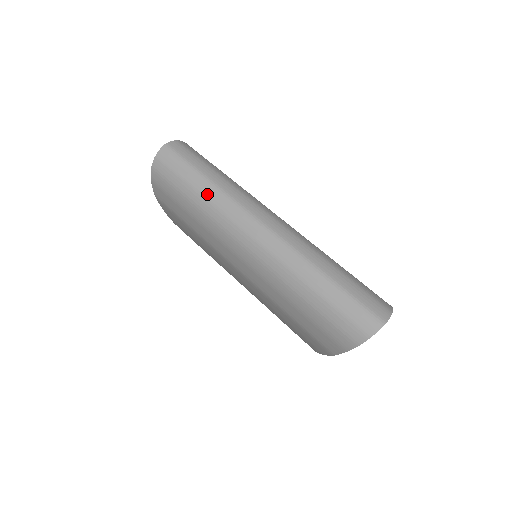
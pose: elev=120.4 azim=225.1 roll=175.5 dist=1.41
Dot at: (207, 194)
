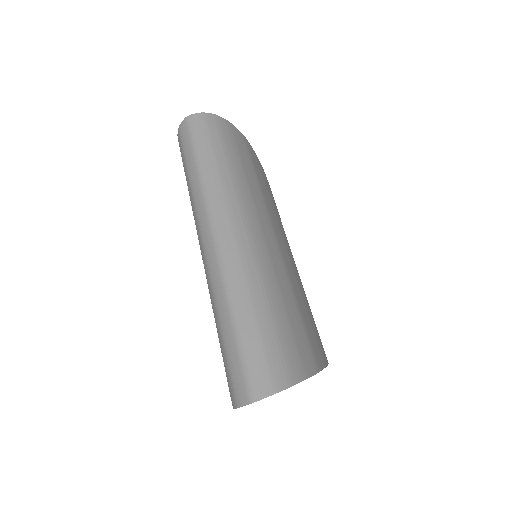
Dot at: (192, 182)
